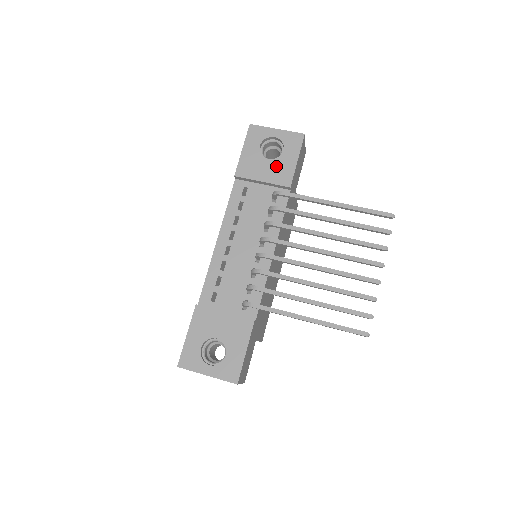
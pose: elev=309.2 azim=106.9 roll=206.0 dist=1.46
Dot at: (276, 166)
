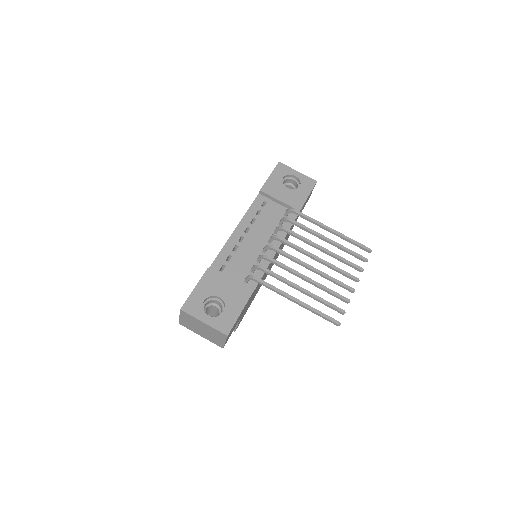
Dot at: (292, 194)
